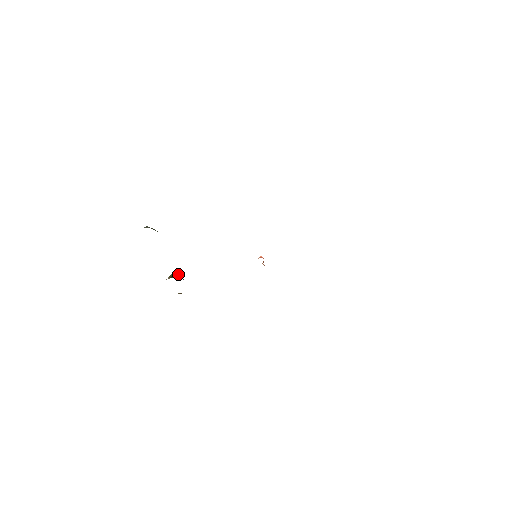
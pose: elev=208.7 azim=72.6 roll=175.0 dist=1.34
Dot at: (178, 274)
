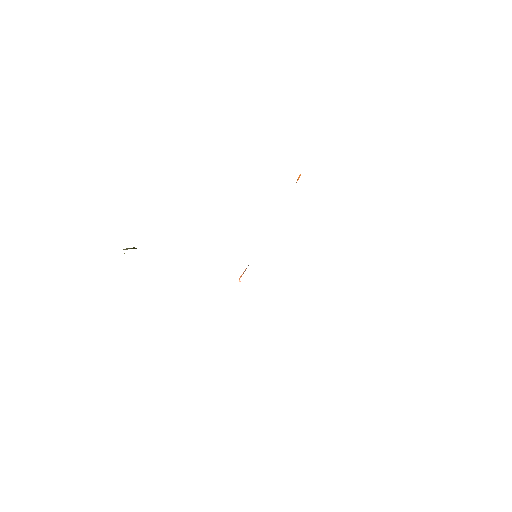
Dot at: occluded
